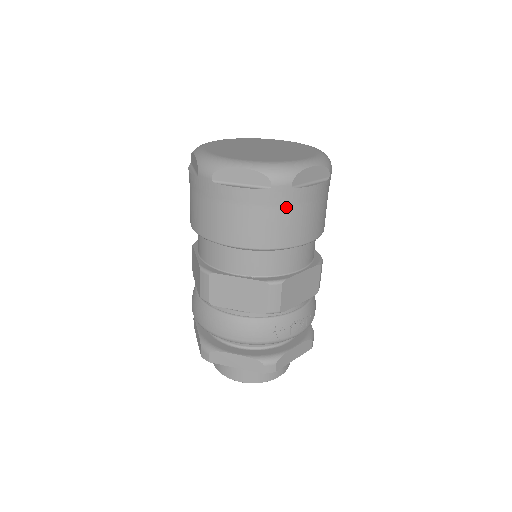
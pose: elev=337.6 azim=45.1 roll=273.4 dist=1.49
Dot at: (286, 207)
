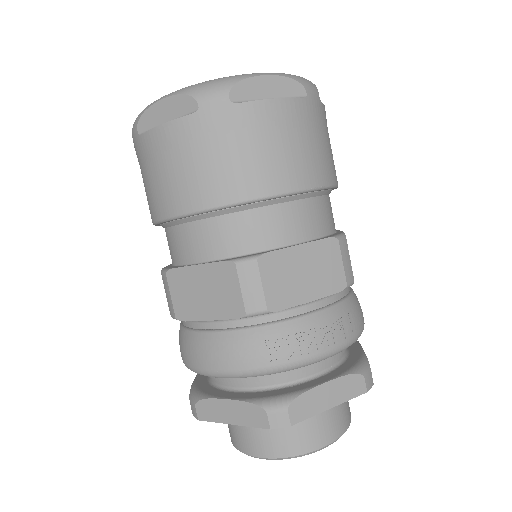
Dot at: (230, 135)
